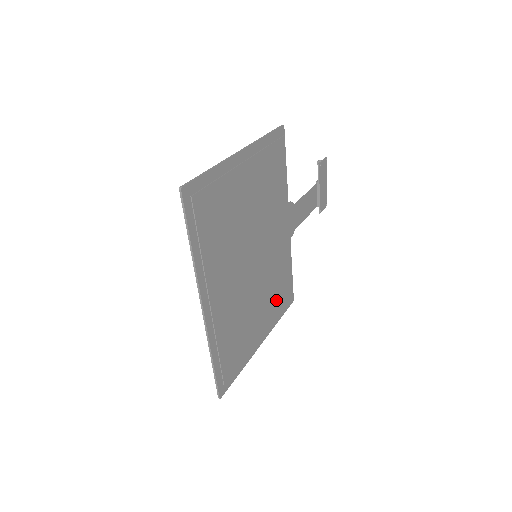
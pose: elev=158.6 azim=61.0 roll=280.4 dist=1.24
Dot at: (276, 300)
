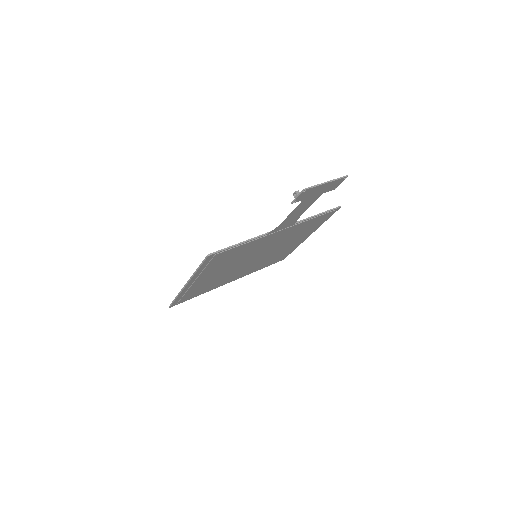
Dot at: (308, 229)
